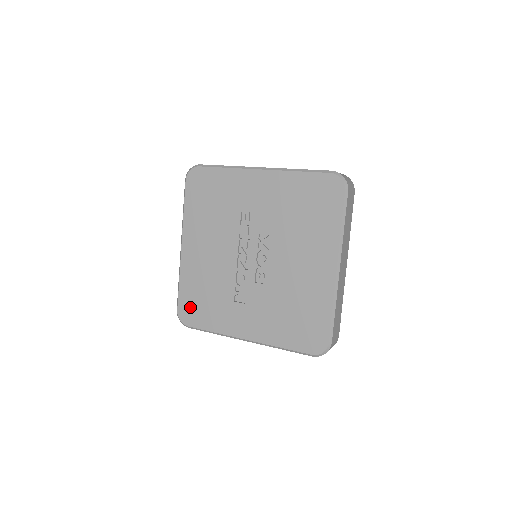
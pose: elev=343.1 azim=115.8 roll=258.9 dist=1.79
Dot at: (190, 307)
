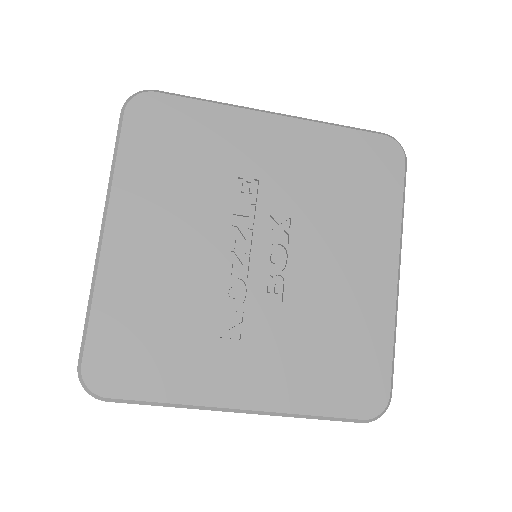
Dot at: (115, 356)
